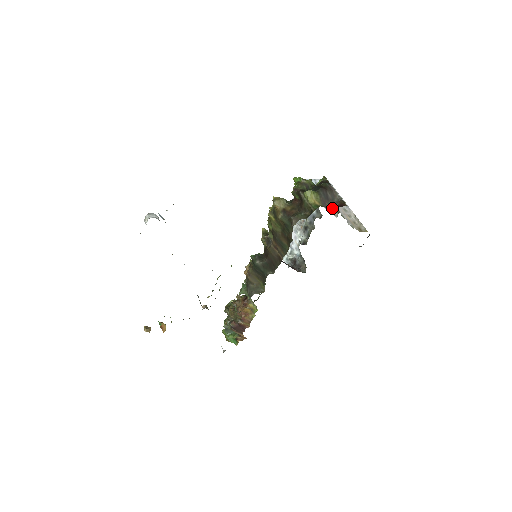
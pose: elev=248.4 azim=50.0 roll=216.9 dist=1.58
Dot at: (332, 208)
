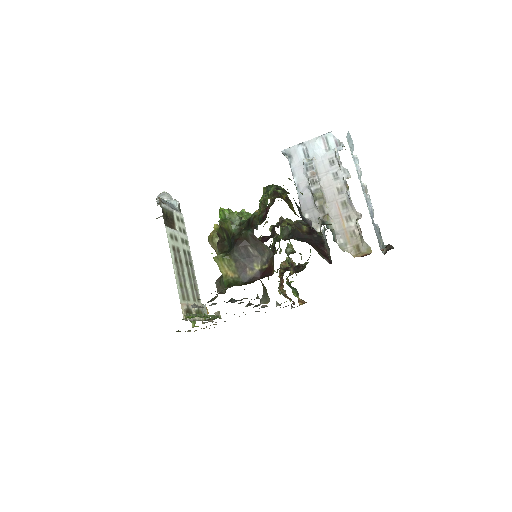
Dot at: (254, 278)
